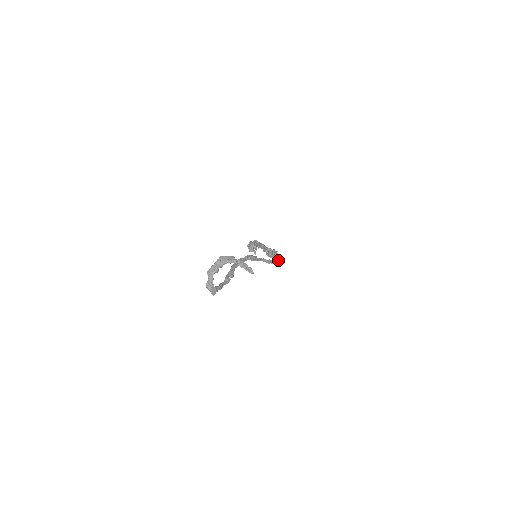
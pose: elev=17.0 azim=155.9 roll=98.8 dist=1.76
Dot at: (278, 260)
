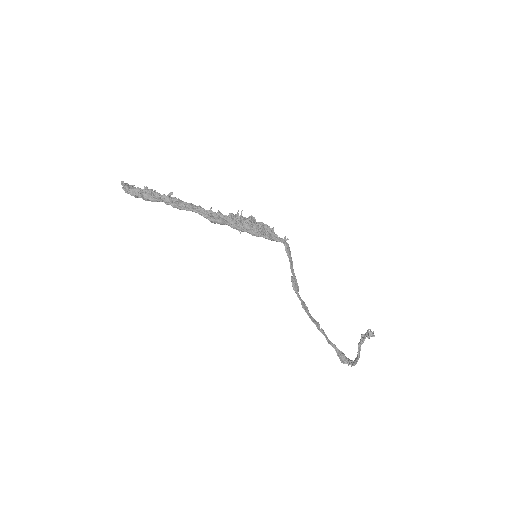
Dot at: (286, 244)
